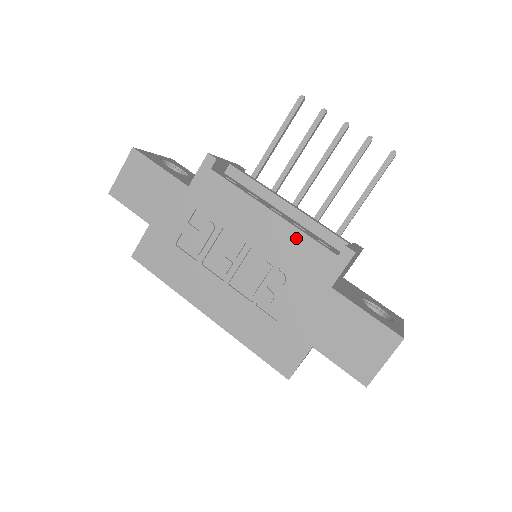
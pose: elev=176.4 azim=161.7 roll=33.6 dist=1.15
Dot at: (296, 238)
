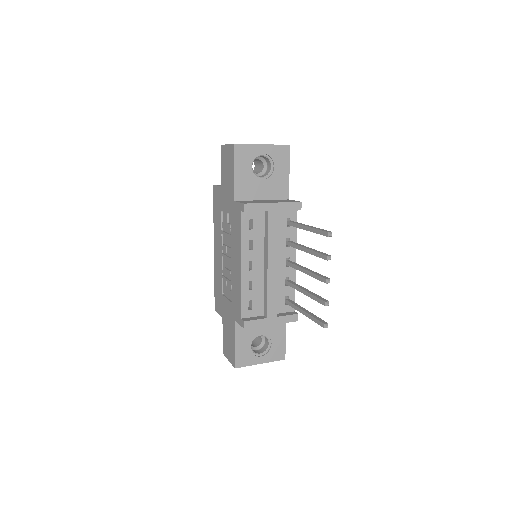
Dot at: (239, 289)
